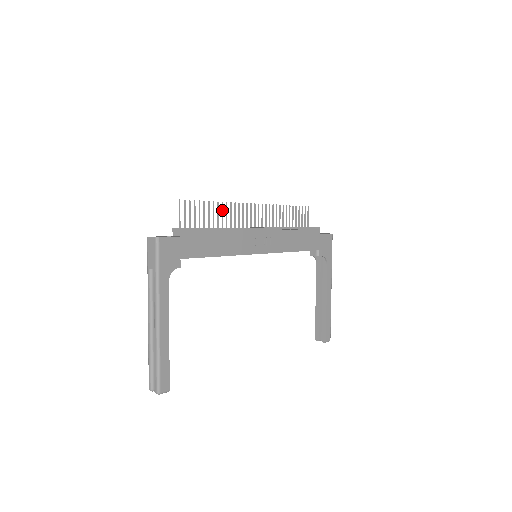
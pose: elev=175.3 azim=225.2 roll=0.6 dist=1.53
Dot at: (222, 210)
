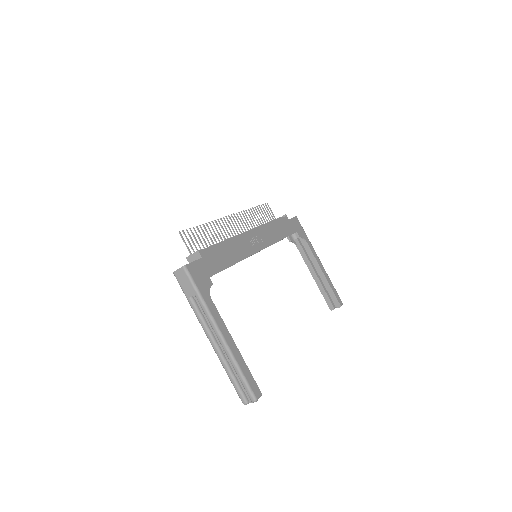
Dot at: (212, 228)
